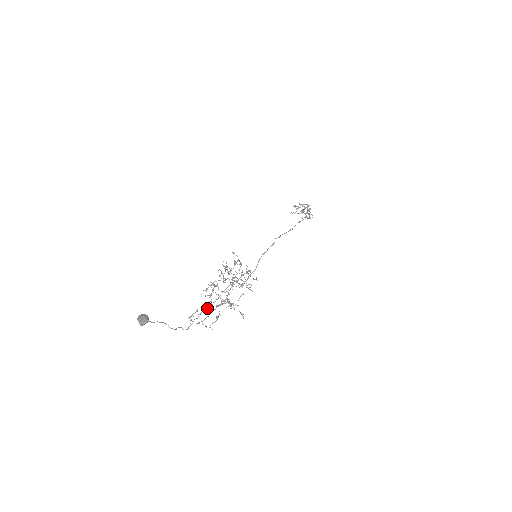
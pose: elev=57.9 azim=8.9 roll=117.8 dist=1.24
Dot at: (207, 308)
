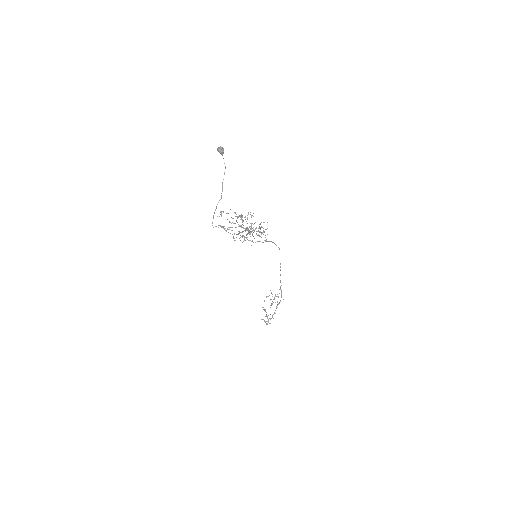
Dot at: (226, 230)
